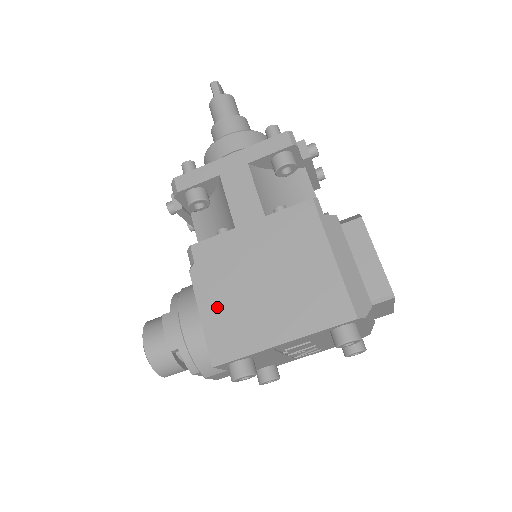
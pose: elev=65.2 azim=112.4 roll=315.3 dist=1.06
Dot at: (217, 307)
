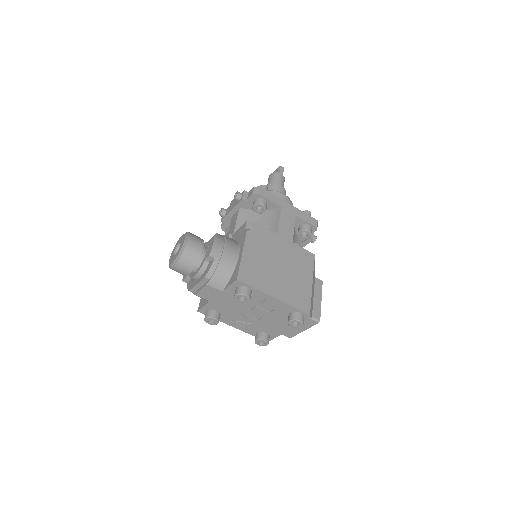
Dot at: (253, 257)
